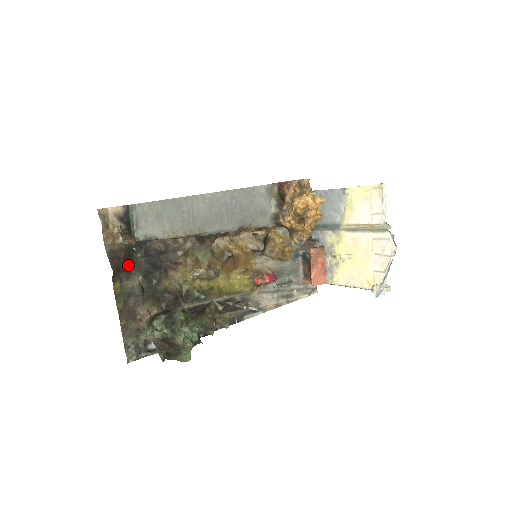
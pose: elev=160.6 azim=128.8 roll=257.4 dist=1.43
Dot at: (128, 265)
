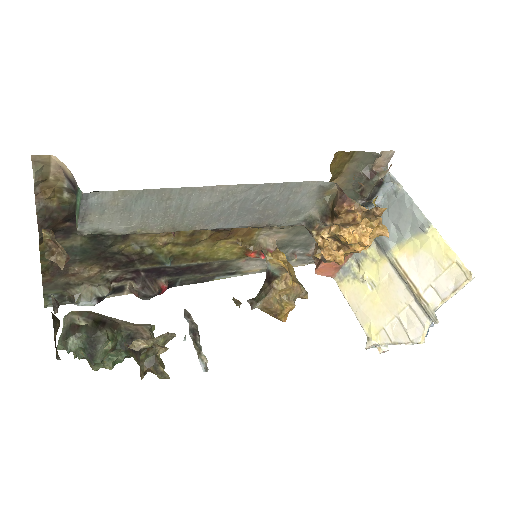
Dot at: (69, 224)
